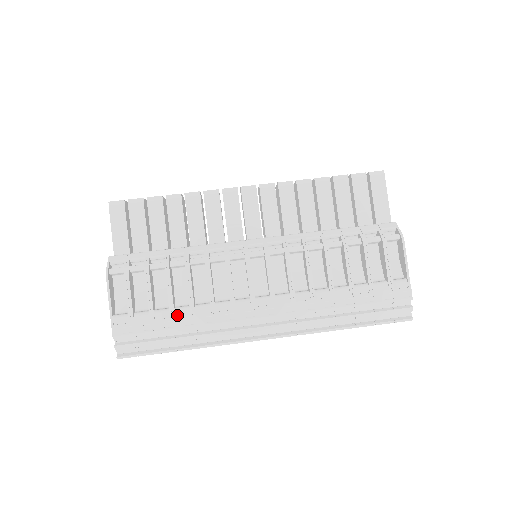
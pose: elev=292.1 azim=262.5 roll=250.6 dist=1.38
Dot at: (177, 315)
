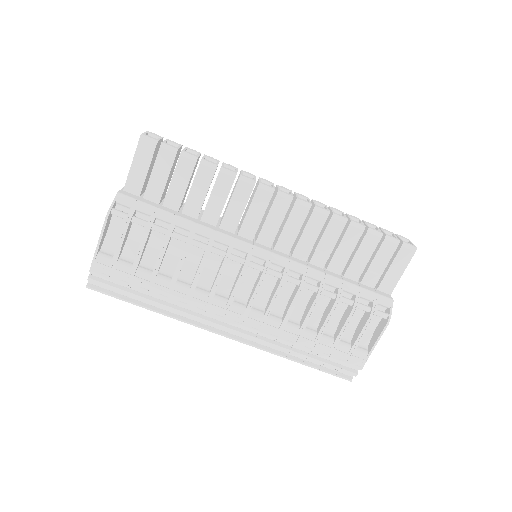
Dot at: (156, 282)
